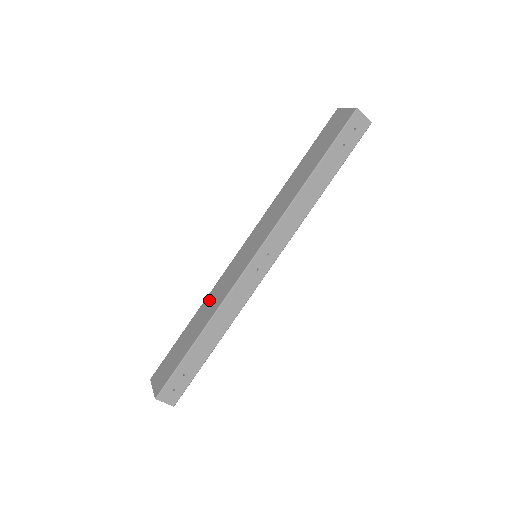
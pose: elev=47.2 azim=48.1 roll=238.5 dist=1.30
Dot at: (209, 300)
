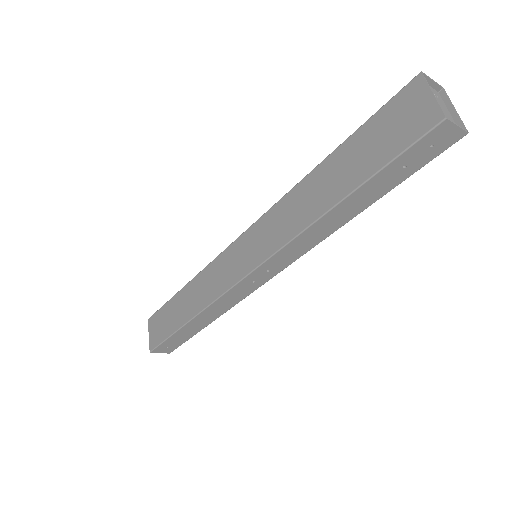
Dot at: (200, 282)
